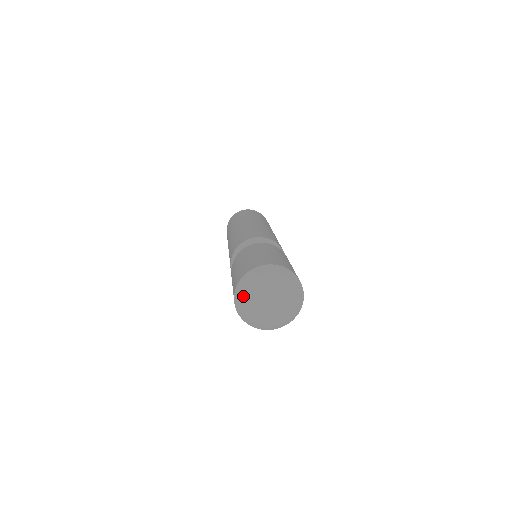
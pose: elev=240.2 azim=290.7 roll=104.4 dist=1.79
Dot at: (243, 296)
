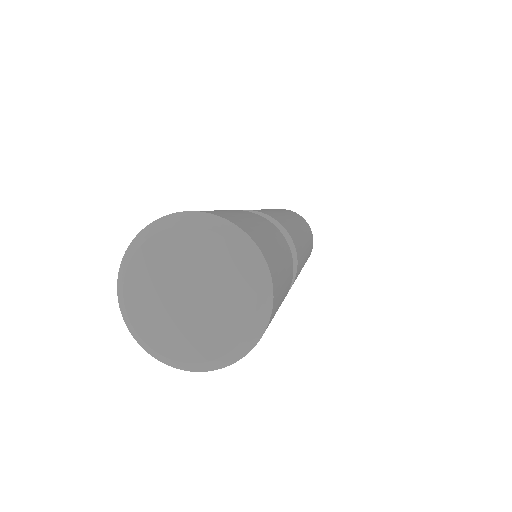
Dot at: (128, 283)
